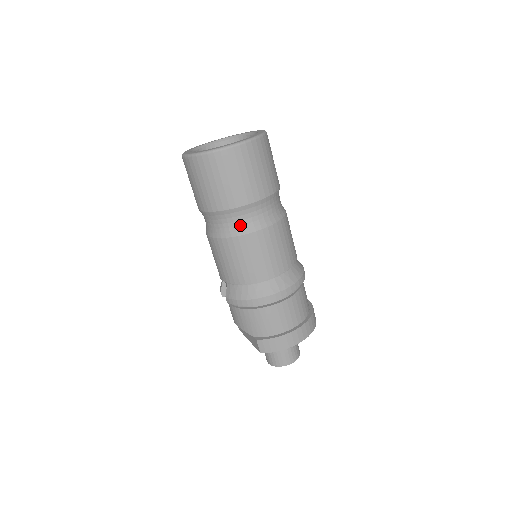
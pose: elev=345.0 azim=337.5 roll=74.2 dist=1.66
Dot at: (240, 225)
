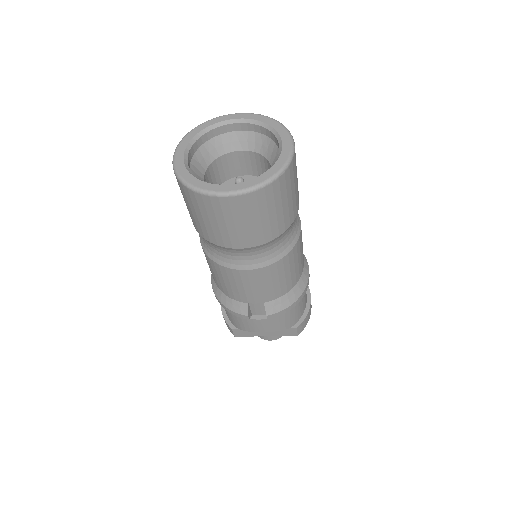
Dot at: (292, 236)
